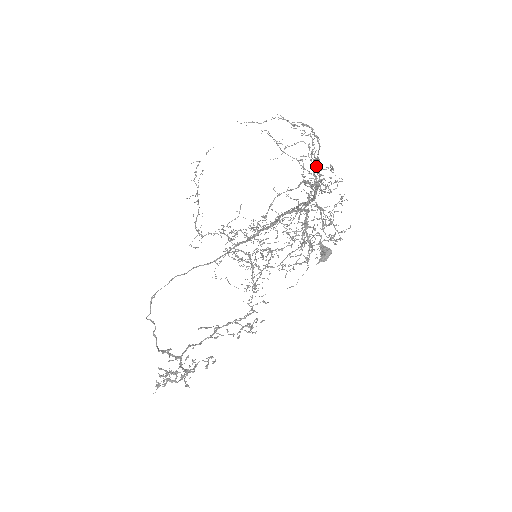
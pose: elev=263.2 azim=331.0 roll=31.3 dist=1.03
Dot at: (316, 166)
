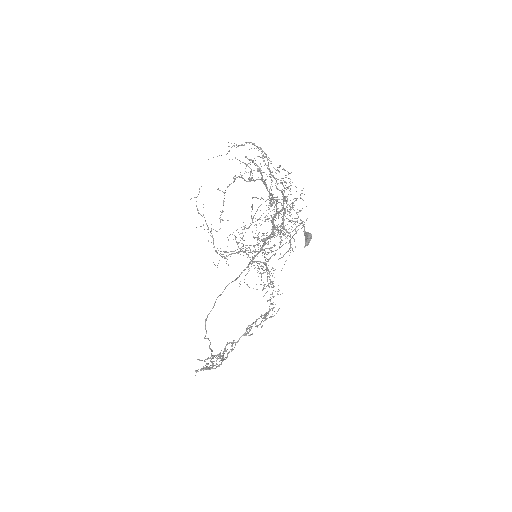
Dot at: (259, 168)
